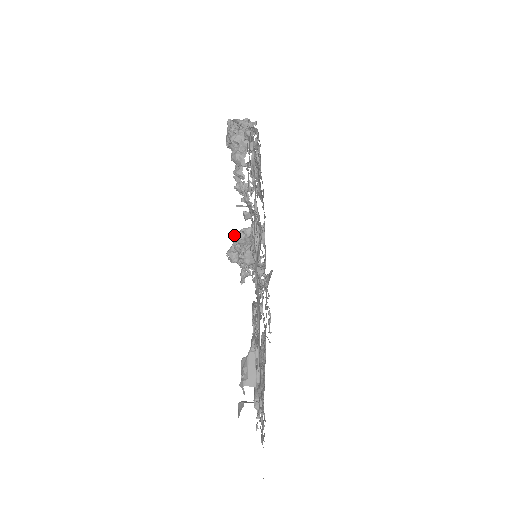
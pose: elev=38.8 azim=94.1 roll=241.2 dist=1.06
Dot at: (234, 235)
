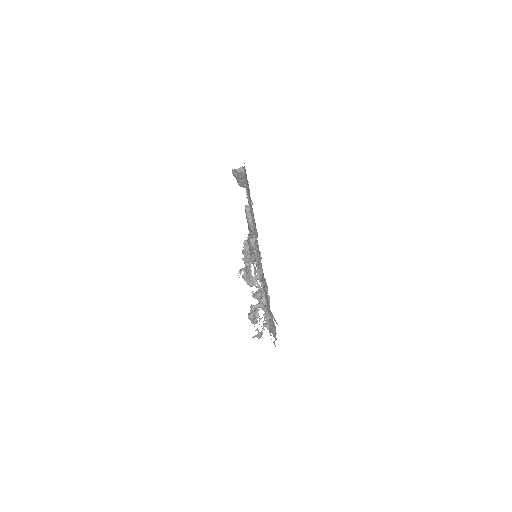
Dot at: (243, 258)
